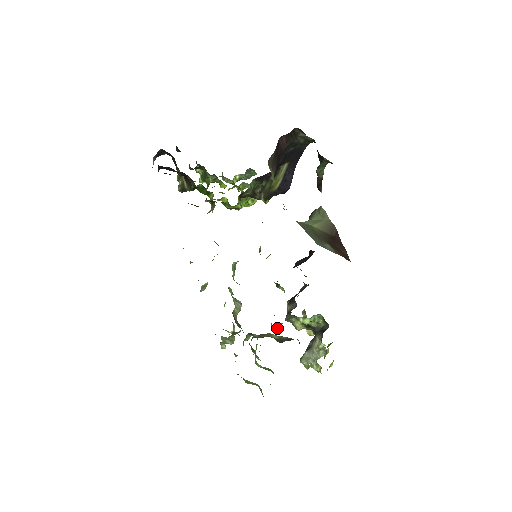
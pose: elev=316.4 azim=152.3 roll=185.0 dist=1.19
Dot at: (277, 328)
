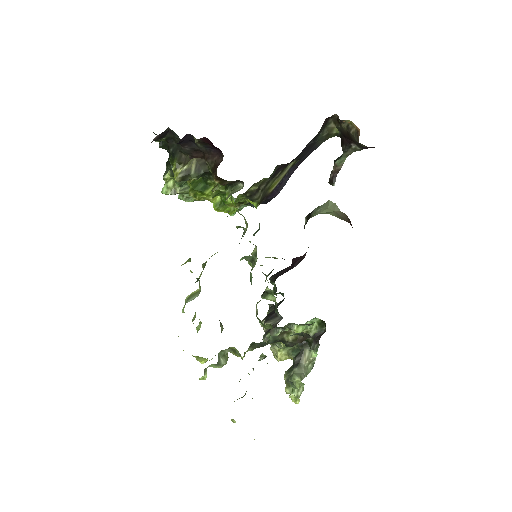
Dot at: occluded
